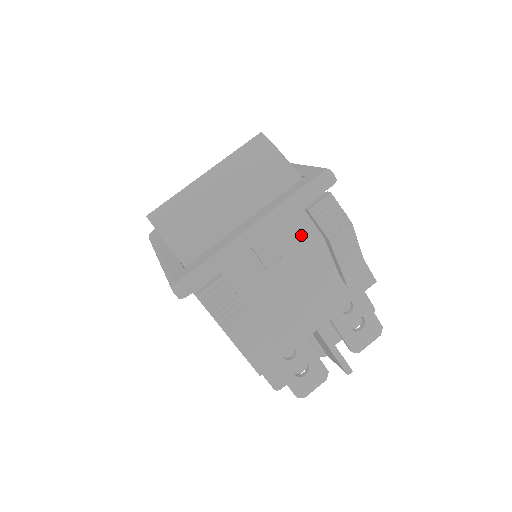
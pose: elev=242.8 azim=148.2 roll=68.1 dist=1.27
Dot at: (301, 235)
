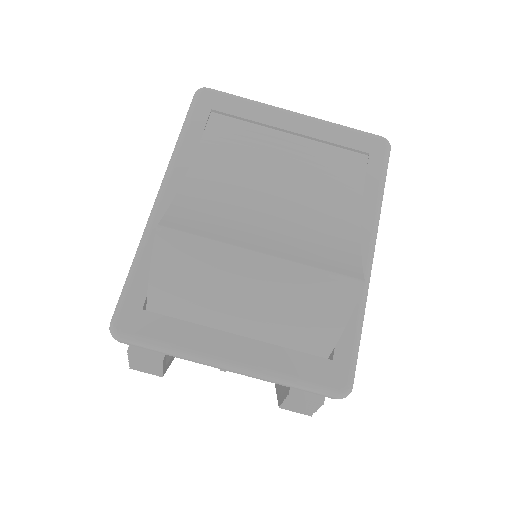
Dot at: occluded
